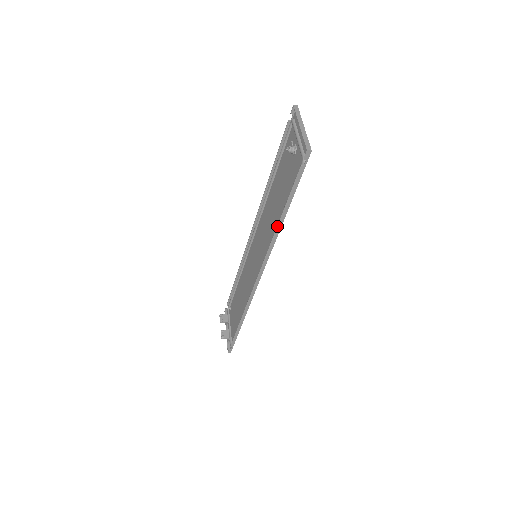
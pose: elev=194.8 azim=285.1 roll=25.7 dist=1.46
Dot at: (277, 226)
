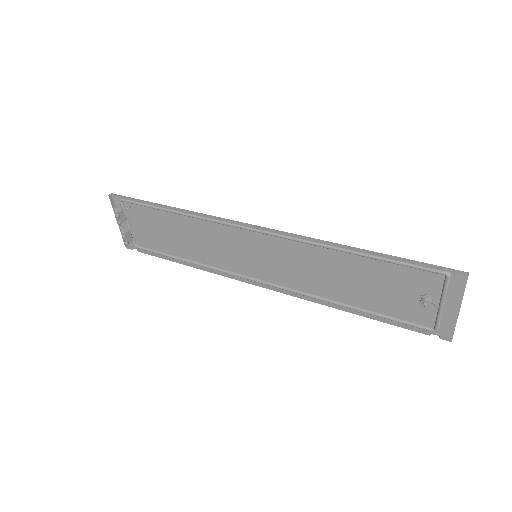
Dot at: (342, 310)
